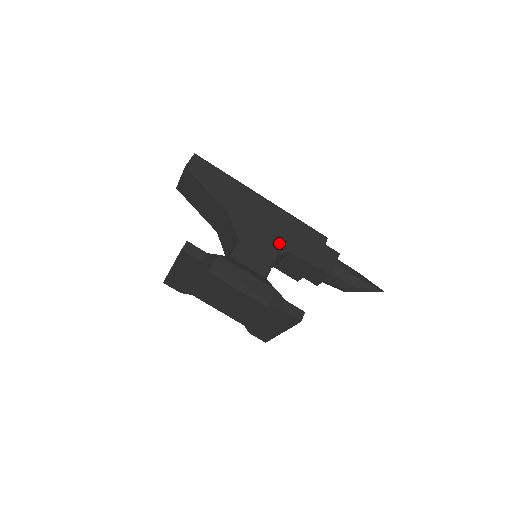
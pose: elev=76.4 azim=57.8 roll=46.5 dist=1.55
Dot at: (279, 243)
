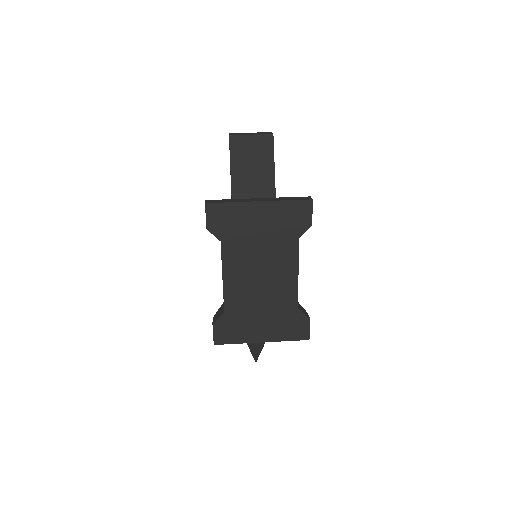
Dot at: occluded
